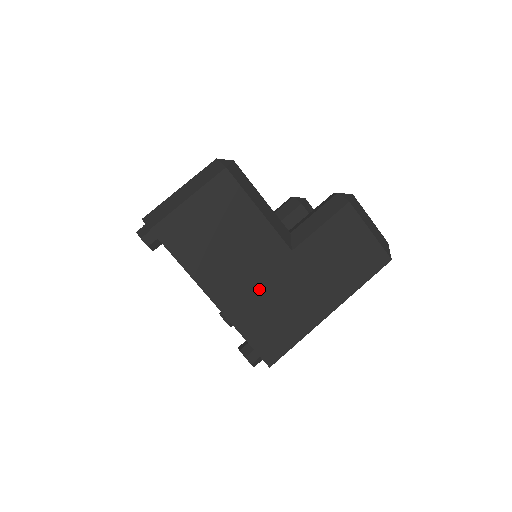
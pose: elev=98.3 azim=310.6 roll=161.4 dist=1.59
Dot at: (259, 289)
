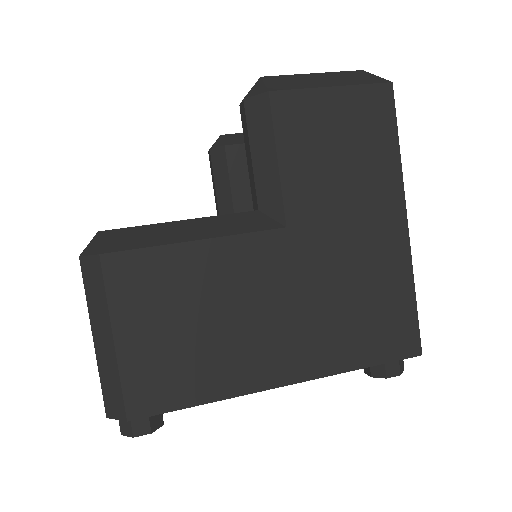
Dot at: (310, 309)
